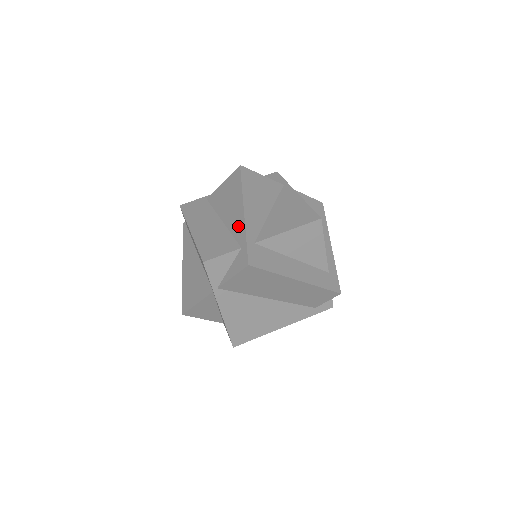
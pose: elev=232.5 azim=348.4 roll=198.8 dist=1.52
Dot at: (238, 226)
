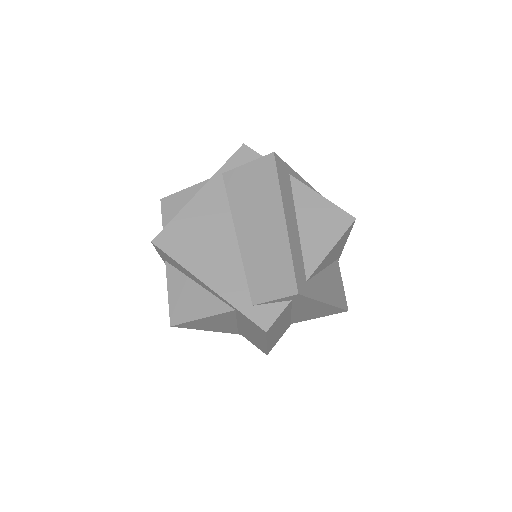
Dot at: occluded
